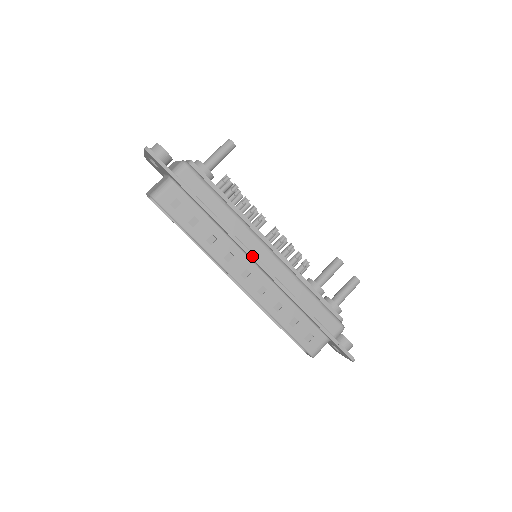
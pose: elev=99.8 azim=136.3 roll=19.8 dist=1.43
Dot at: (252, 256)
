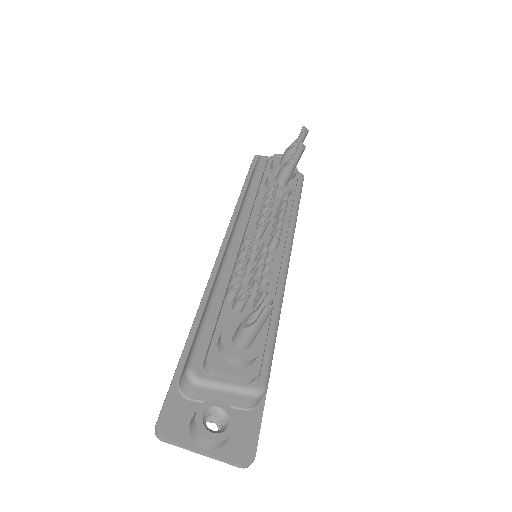
Dot at: occluded
